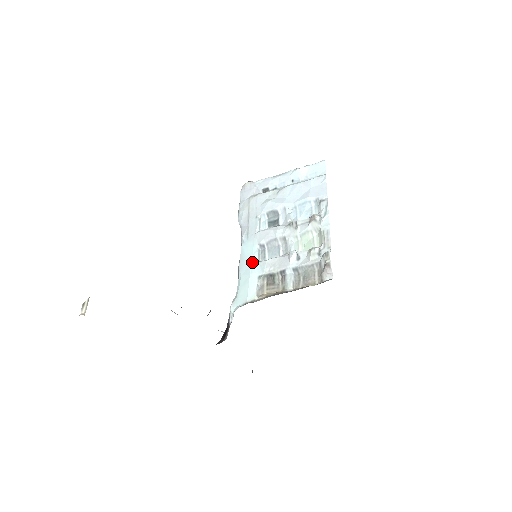
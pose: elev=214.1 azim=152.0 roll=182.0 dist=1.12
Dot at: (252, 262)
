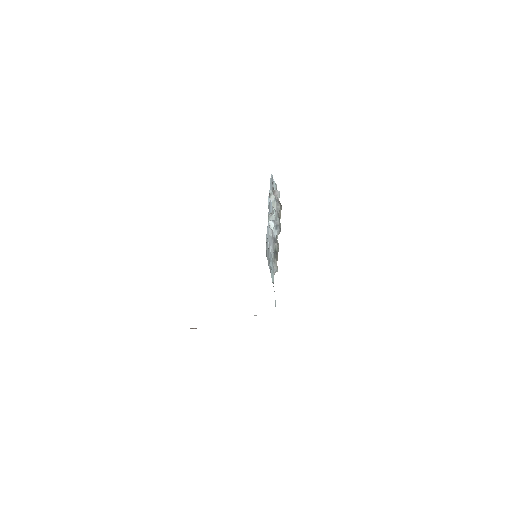
Dot at: (271, 267)
